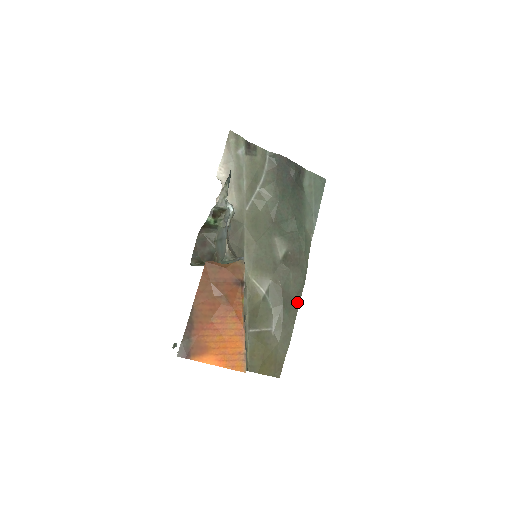
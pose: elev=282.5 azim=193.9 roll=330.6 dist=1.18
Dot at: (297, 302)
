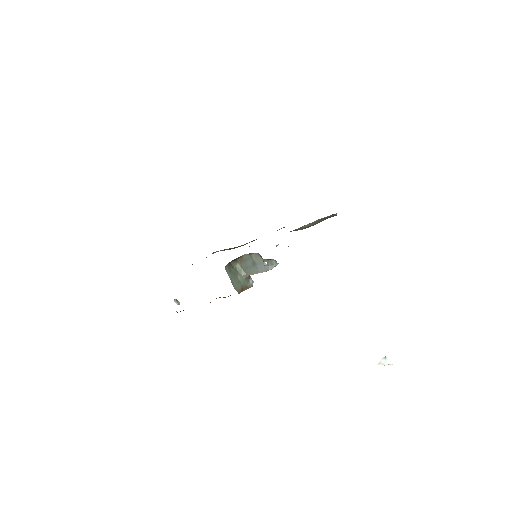
Dot at: occluded
